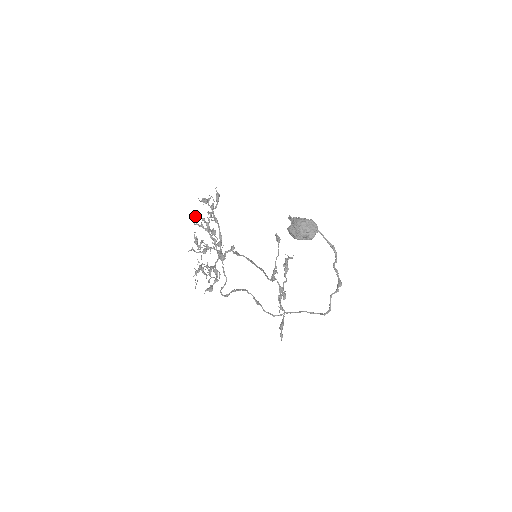
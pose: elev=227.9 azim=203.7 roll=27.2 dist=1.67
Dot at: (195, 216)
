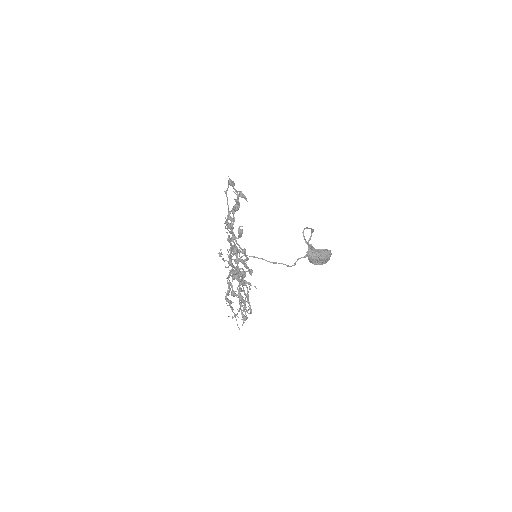
Dot at: (236, 278)
